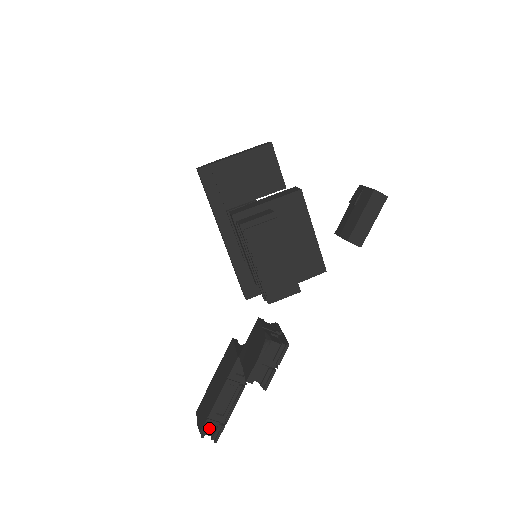
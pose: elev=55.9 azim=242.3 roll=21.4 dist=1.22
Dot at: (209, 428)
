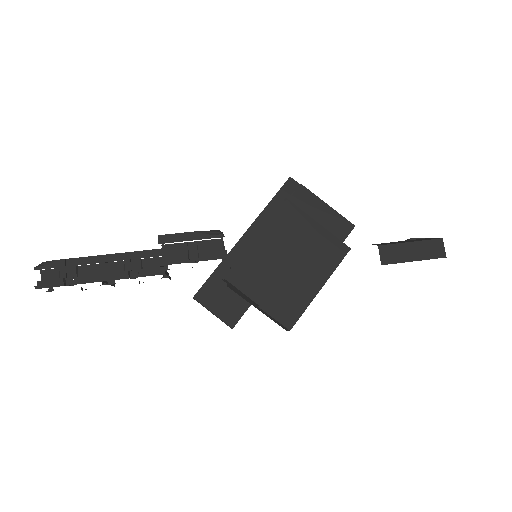
Dot at: (52, 270)
